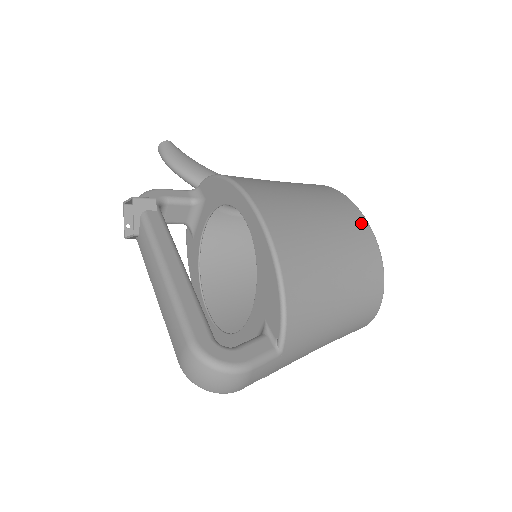
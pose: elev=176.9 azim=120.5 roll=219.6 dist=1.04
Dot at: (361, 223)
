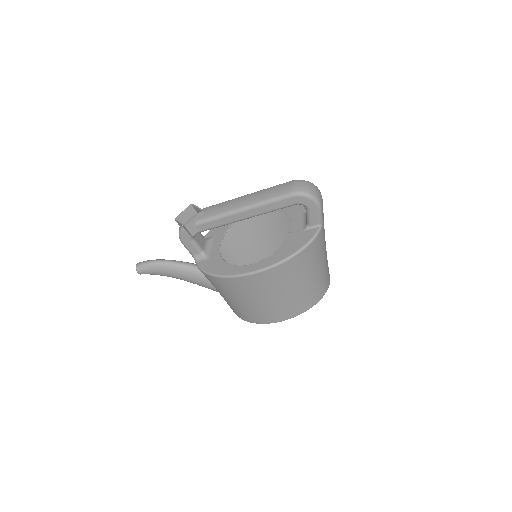
Dot at: occluded
